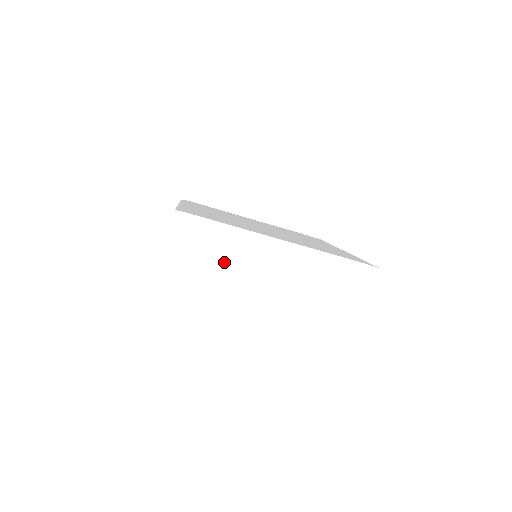
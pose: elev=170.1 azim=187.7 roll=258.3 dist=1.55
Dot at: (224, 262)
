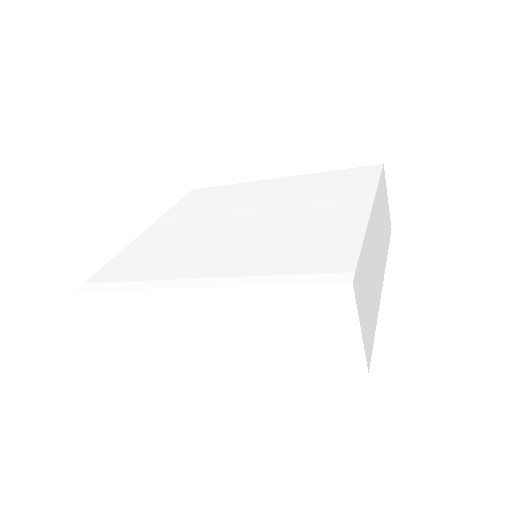
Dot at: (371, 280)
